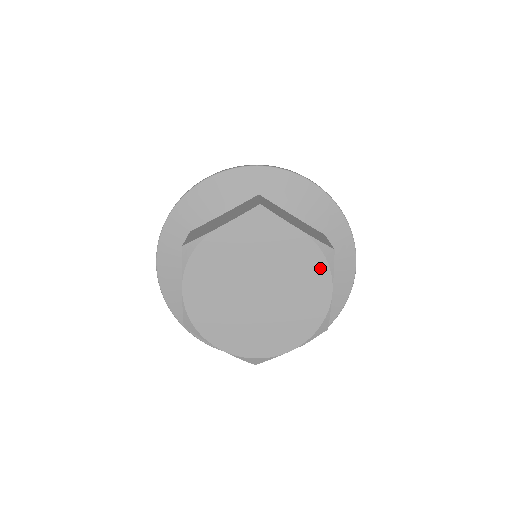
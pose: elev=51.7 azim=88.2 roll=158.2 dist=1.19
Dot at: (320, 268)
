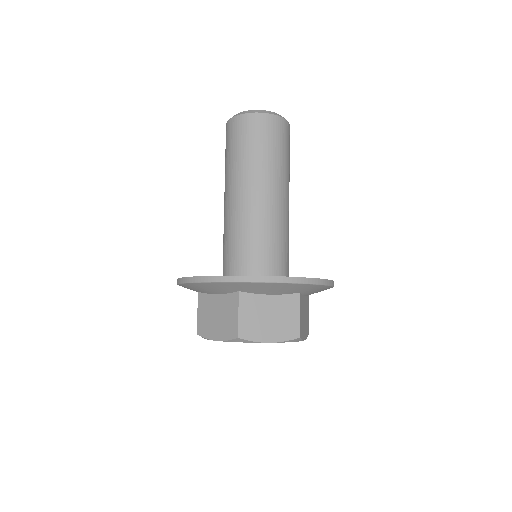
Dot at: occluded
